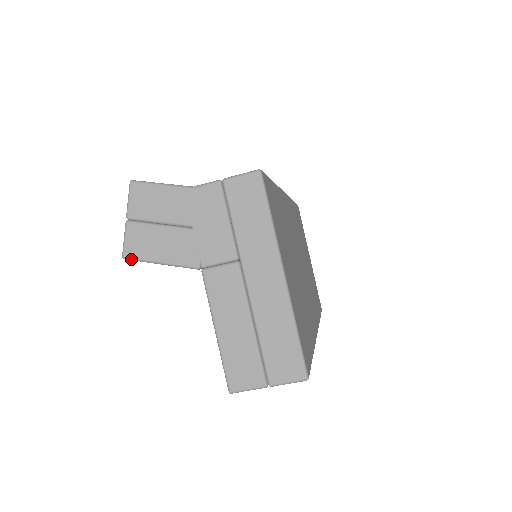
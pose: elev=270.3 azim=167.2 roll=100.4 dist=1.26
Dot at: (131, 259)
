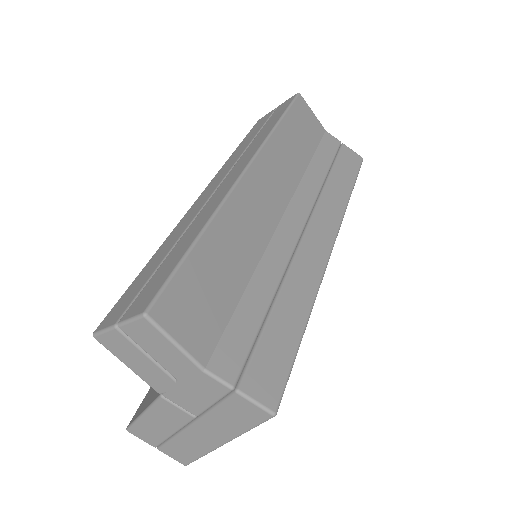
Dot at: (101, 343)
